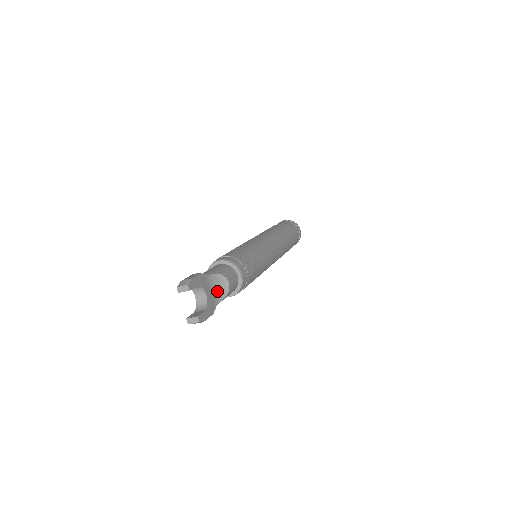
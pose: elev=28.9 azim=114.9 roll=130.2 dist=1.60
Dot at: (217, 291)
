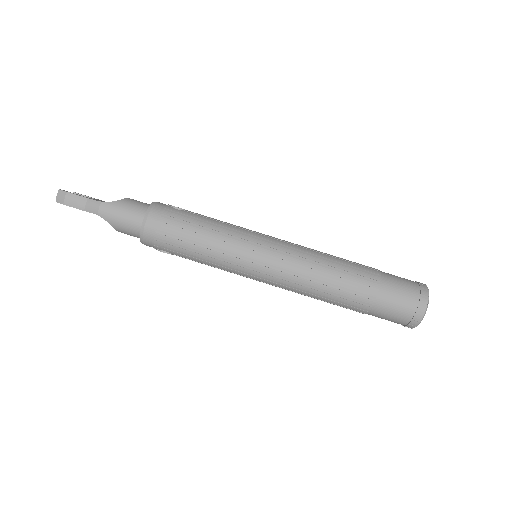
Dot at: occluded
